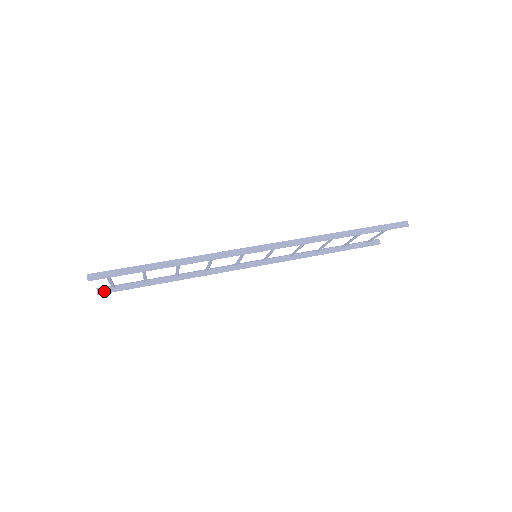
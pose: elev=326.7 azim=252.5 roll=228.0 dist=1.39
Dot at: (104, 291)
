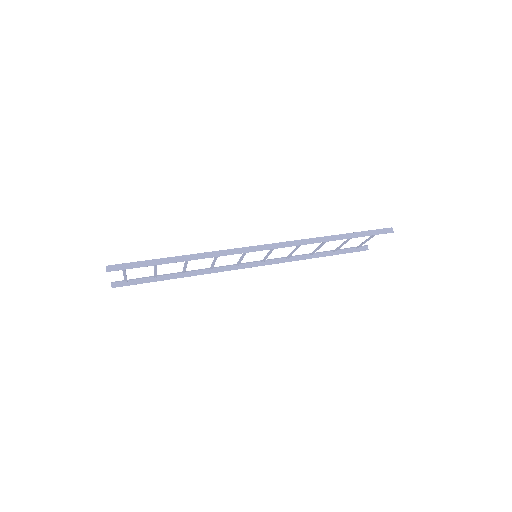
Dot at: (118, 285)
